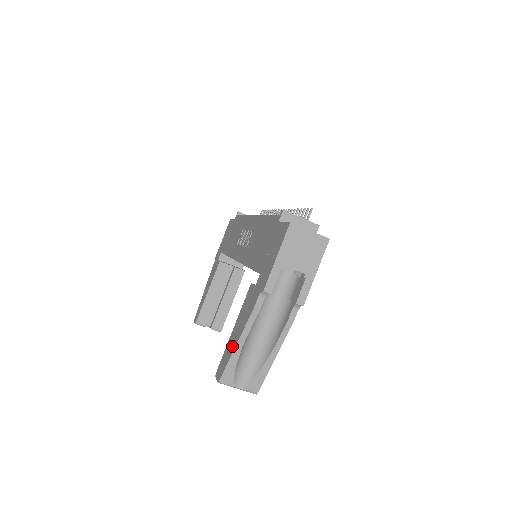
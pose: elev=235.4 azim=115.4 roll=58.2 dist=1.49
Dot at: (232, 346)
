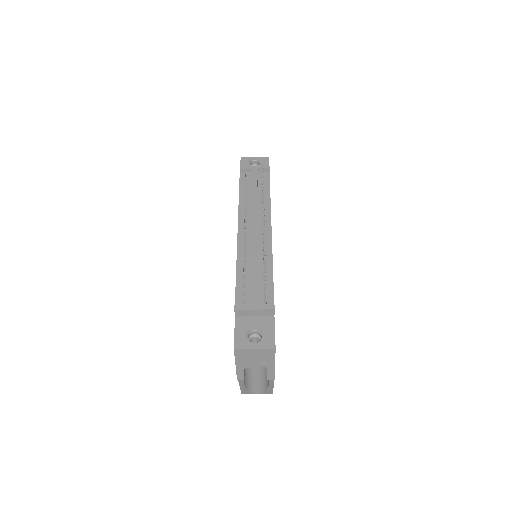
Dot at: occluded
